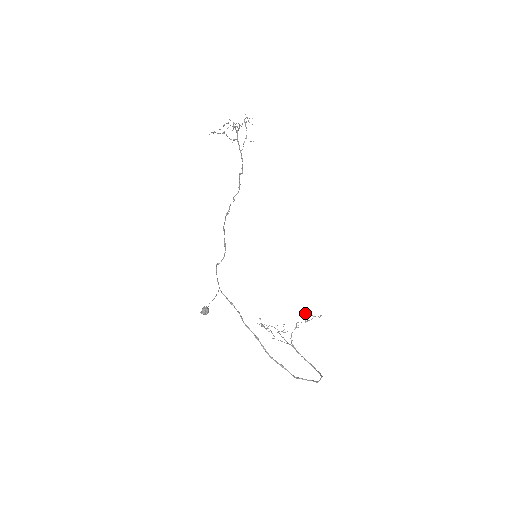
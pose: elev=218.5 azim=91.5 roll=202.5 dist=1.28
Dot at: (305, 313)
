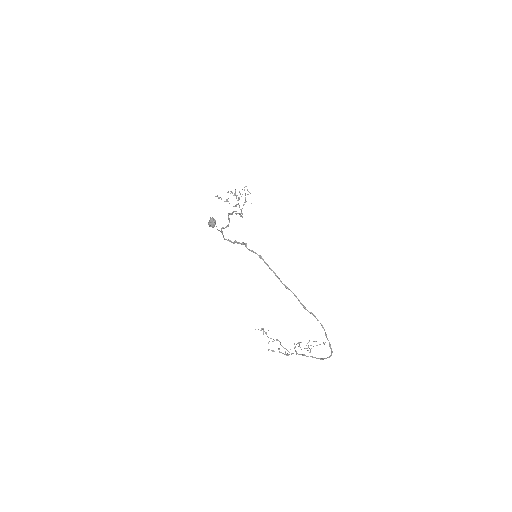
Dot at: (307, 343)
